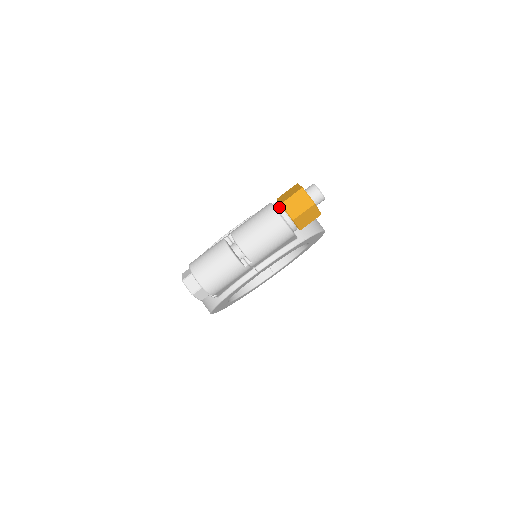
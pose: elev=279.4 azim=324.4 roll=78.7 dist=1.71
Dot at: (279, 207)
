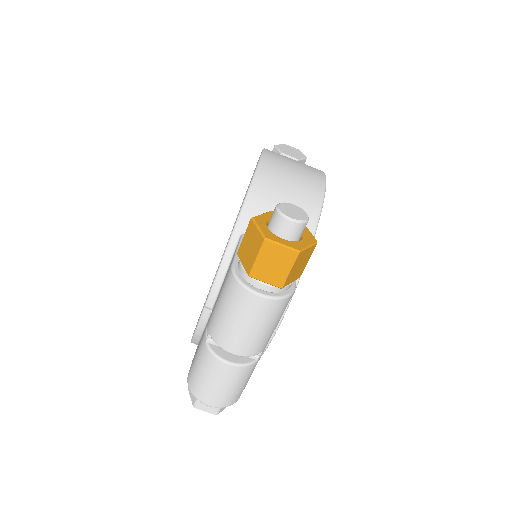
Dot at: (249, 279)
